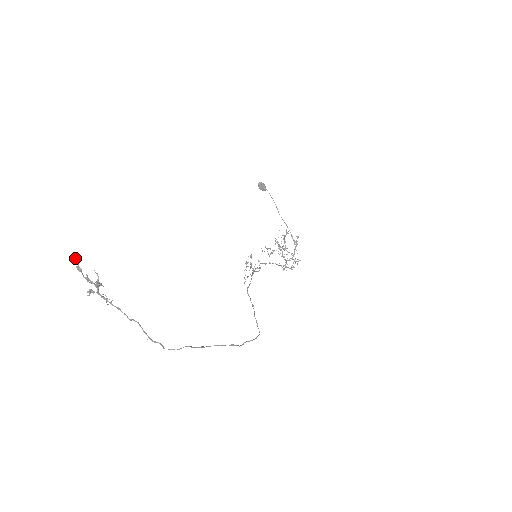
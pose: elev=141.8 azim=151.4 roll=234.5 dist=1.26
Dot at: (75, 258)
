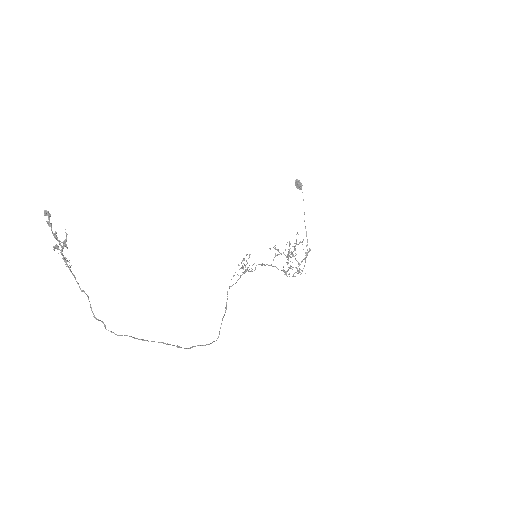
Dot at: (48, 213)
